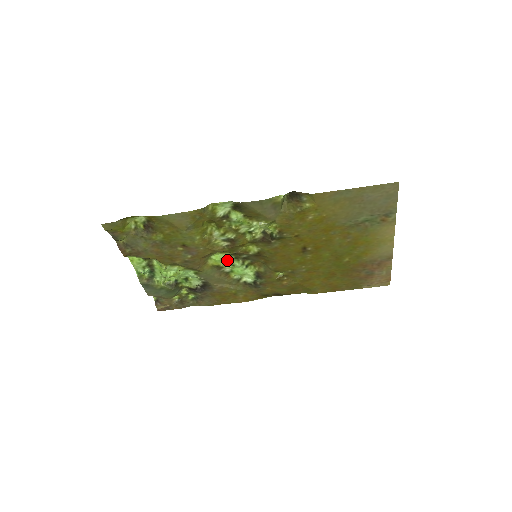
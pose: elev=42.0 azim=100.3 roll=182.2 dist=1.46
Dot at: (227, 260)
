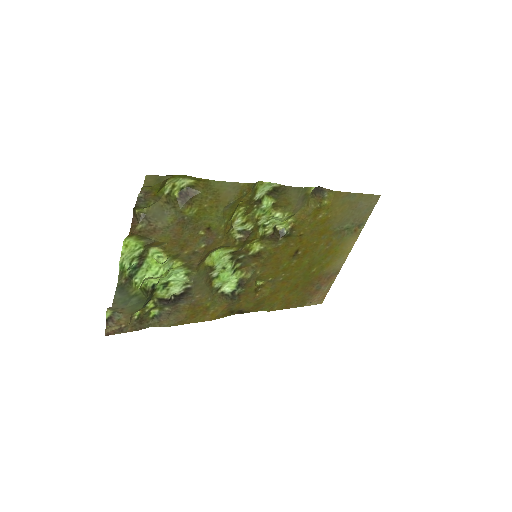
Dot at: (223, 260)
